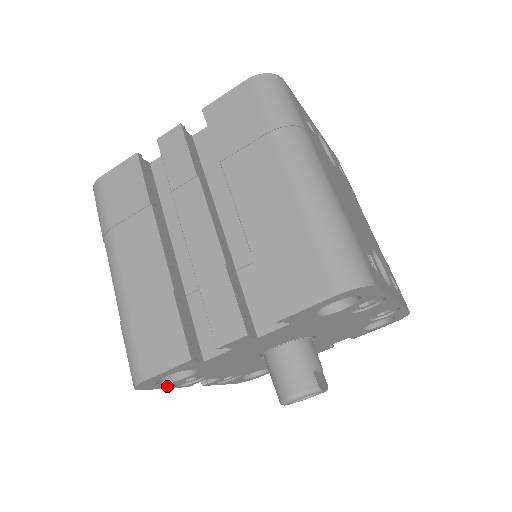
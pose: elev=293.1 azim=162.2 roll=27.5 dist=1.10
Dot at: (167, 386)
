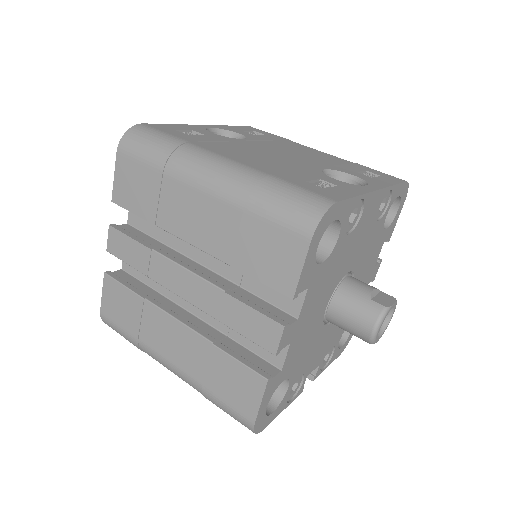
Dot at: (282, 408)
